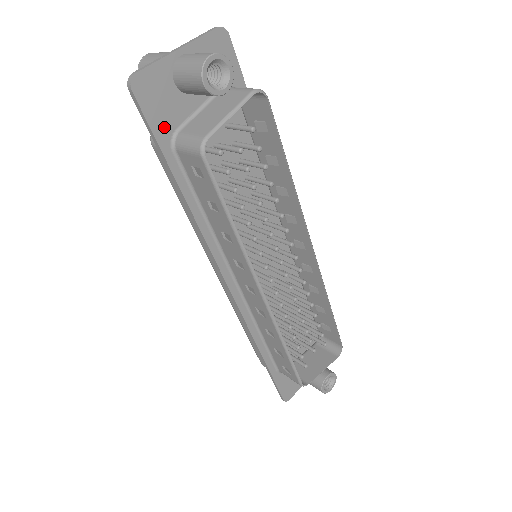
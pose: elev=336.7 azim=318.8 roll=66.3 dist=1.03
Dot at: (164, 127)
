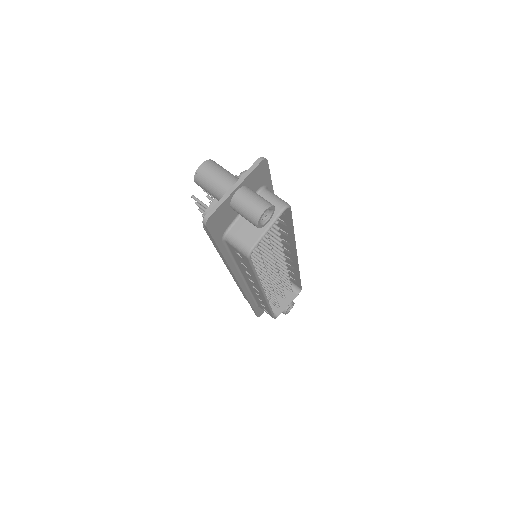
Dot at: (220, 232)
